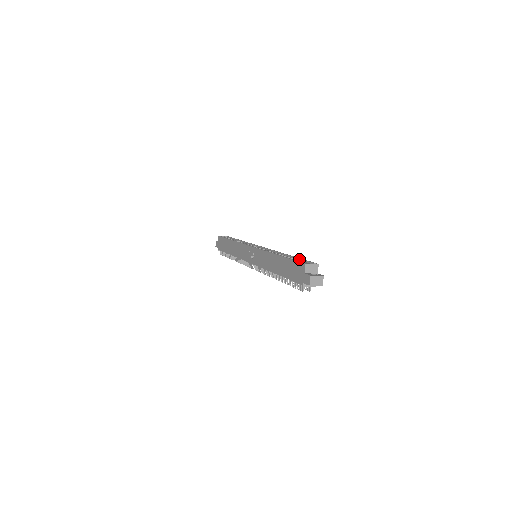
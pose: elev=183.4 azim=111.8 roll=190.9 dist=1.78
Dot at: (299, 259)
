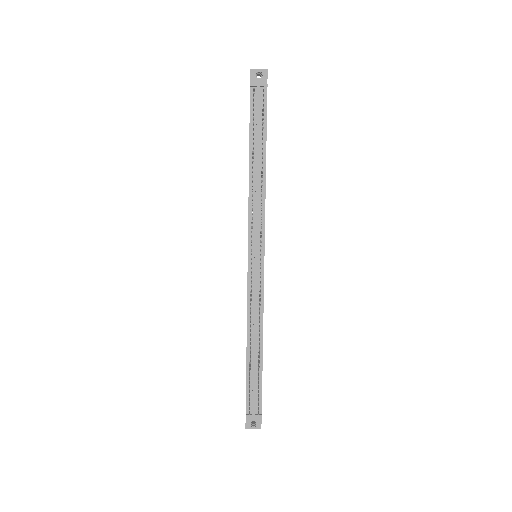
Dot at: occluded
